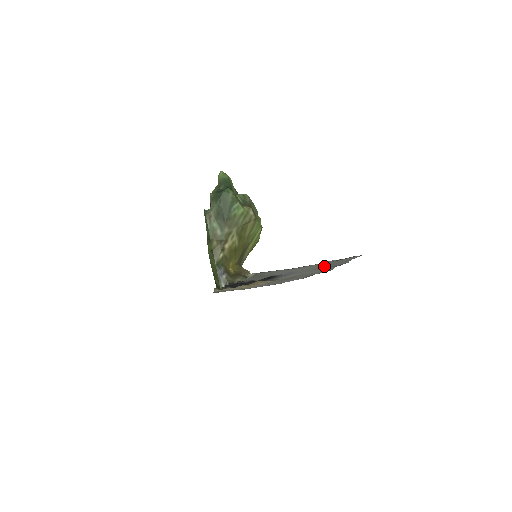
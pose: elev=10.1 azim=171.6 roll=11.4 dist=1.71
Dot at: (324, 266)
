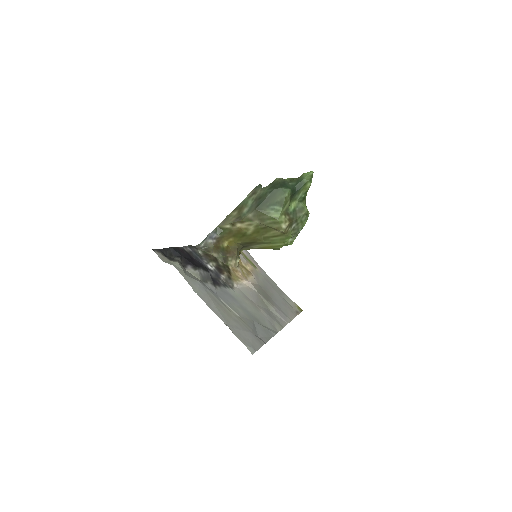
Dot at: (252, 322)
